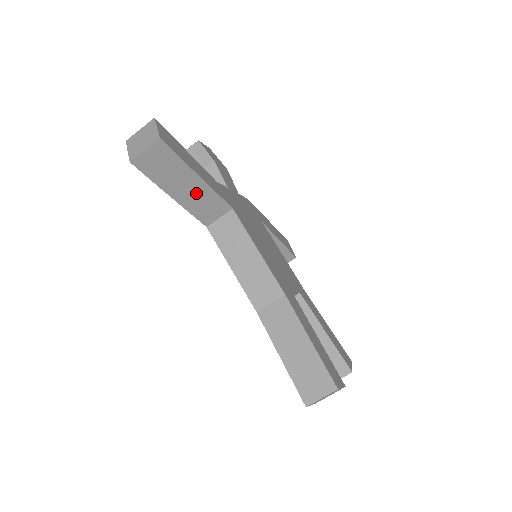
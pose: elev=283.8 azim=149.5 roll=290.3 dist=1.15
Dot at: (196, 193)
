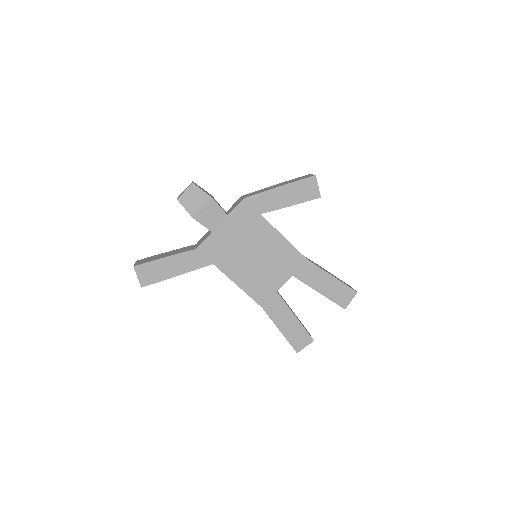
Dot at: occluded
